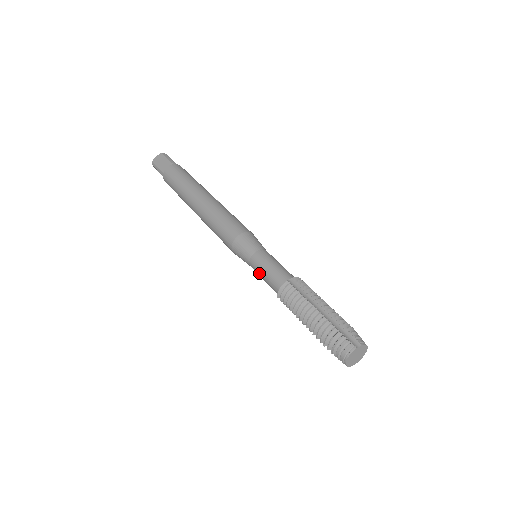
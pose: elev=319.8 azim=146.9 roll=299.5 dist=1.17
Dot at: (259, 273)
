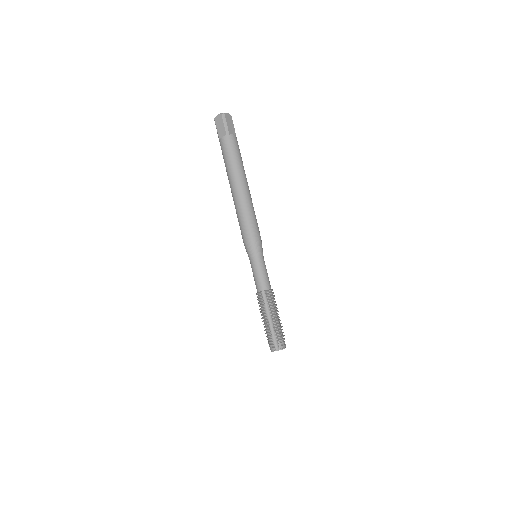
Dot at: occluded
